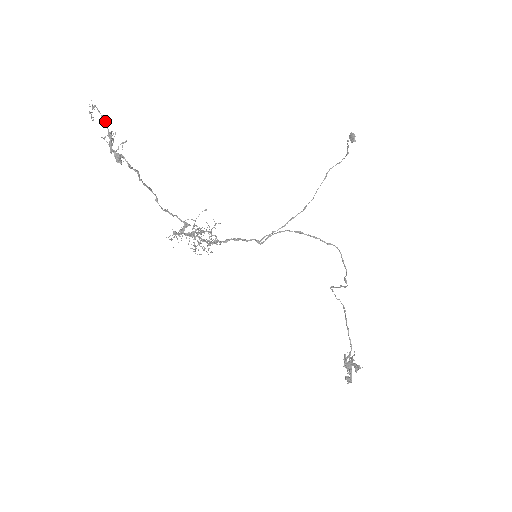
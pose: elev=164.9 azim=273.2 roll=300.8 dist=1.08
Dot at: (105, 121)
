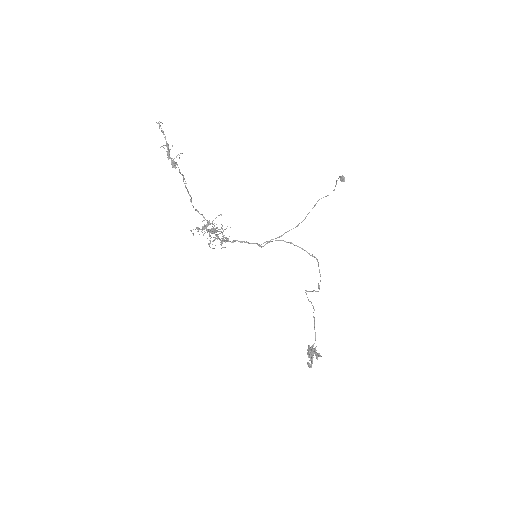
Dot at: occluded
